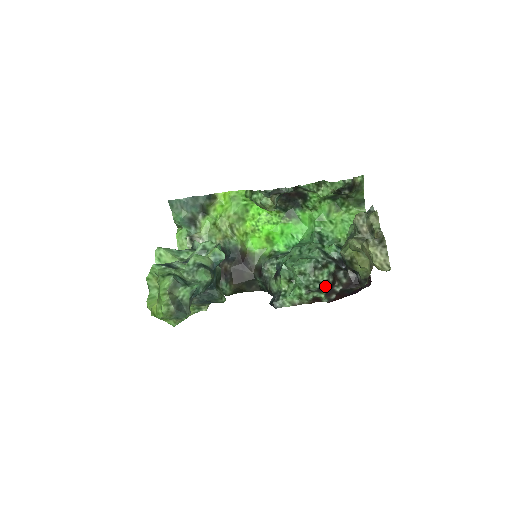
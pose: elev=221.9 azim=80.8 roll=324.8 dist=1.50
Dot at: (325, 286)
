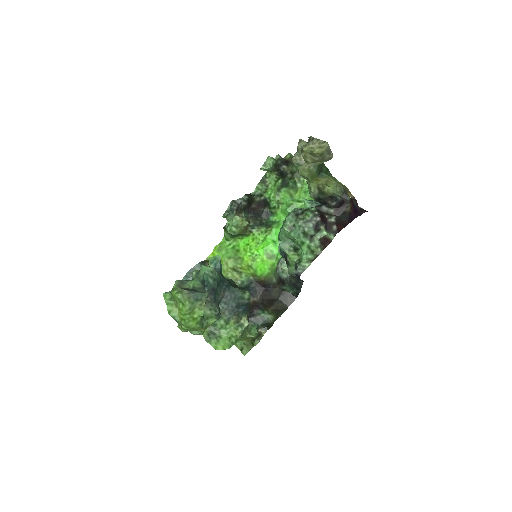
Dot at: (317, 221)
